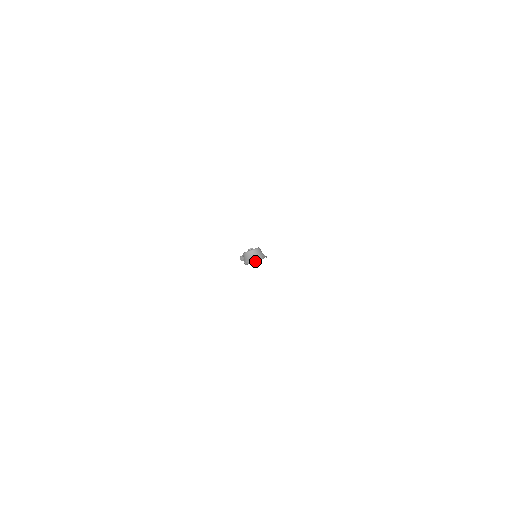
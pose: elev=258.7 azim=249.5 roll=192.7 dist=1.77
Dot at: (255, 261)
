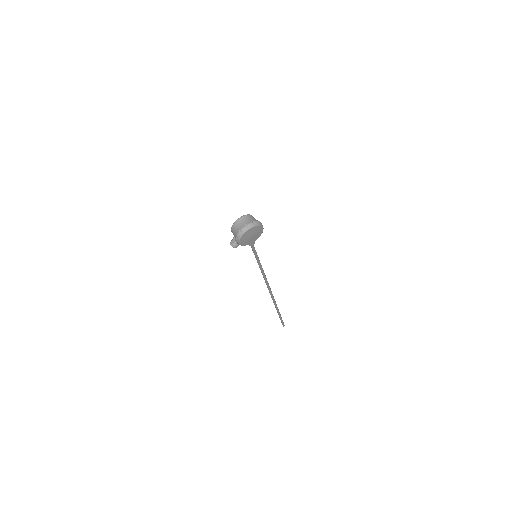
Dot at: (250, 229)
